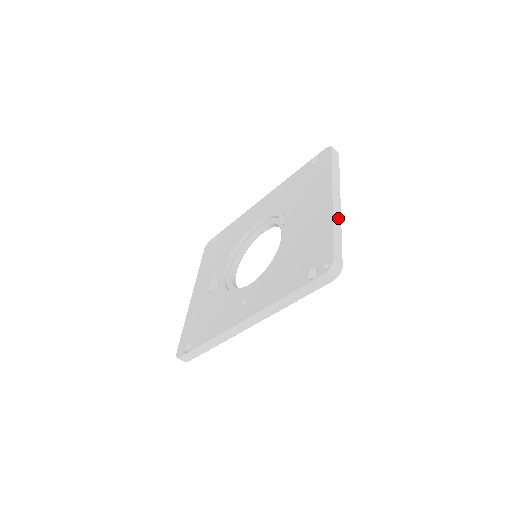
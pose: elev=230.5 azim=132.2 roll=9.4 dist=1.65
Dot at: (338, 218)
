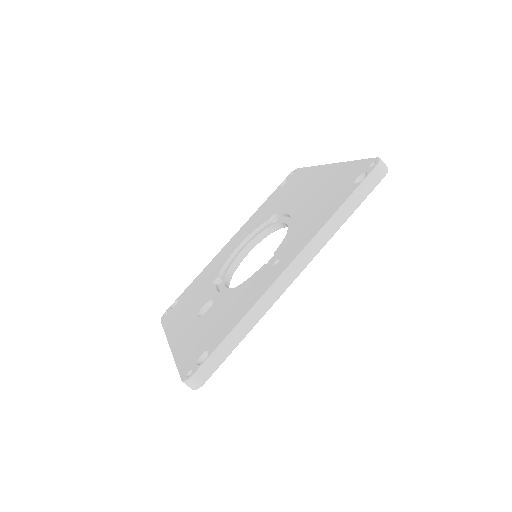
Dot at: occluded
